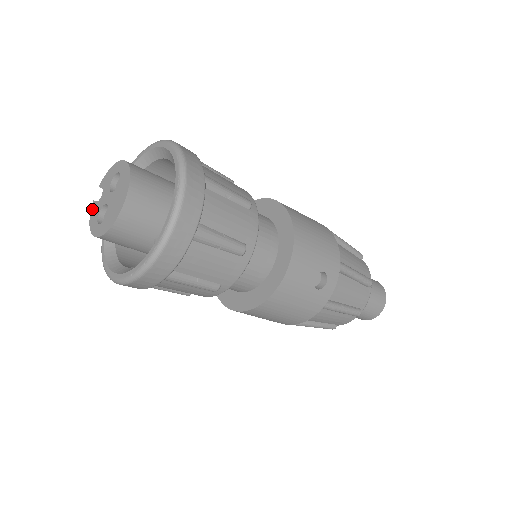
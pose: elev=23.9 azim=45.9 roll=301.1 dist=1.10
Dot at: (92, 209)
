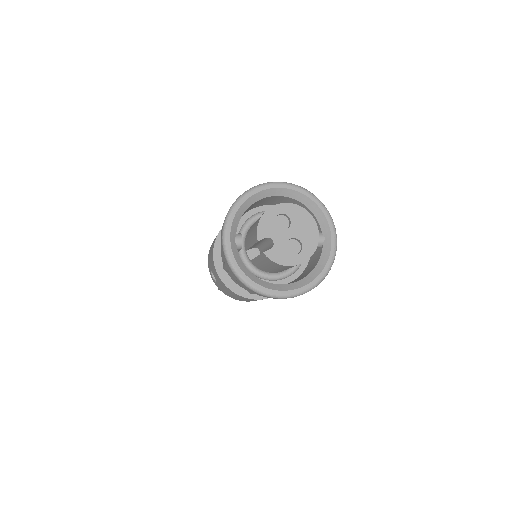
Dot at: (271, 257)
